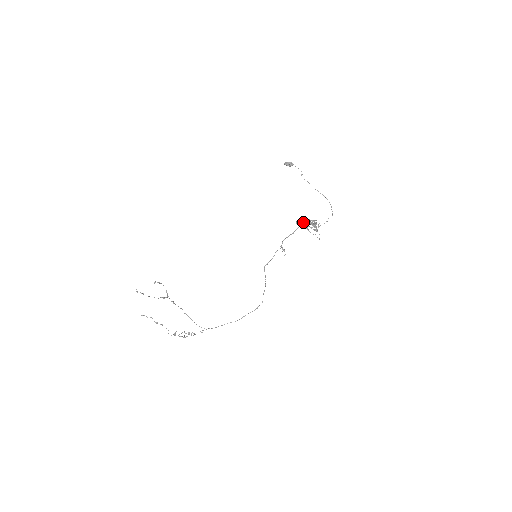
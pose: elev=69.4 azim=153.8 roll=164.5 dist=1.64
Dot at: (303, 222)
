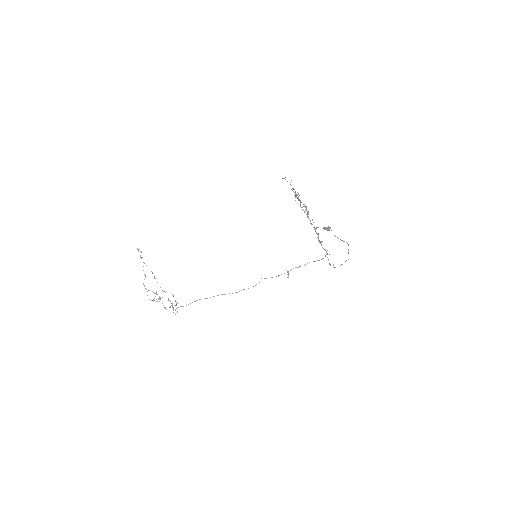
Dot at: (293, 191)
